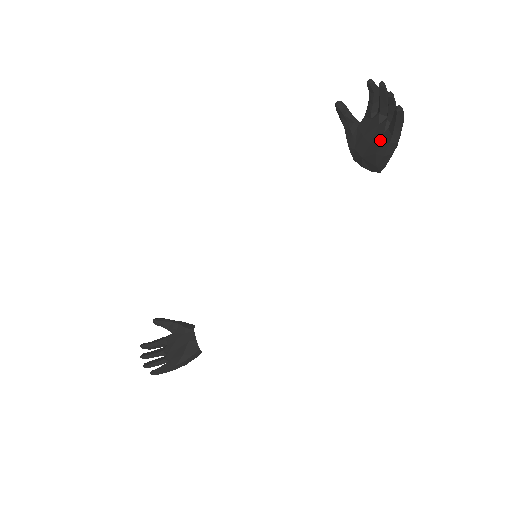
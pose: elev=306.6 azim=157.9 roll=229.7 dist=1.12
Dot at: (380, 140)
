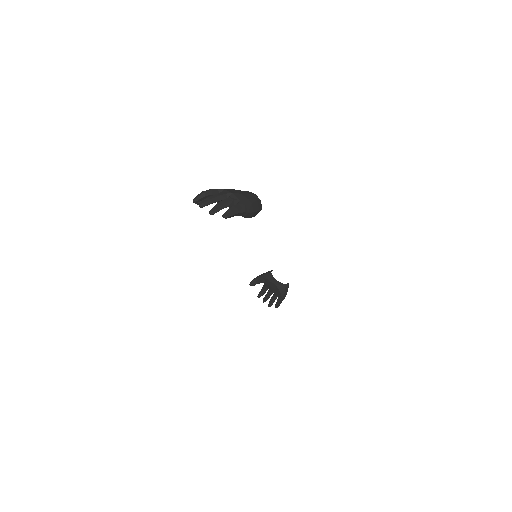
Dot at: occluded
